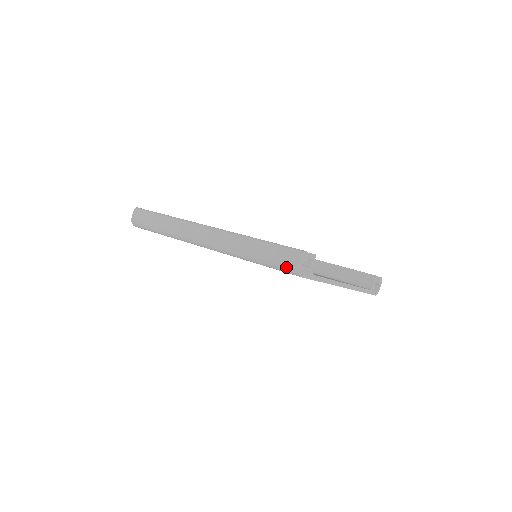
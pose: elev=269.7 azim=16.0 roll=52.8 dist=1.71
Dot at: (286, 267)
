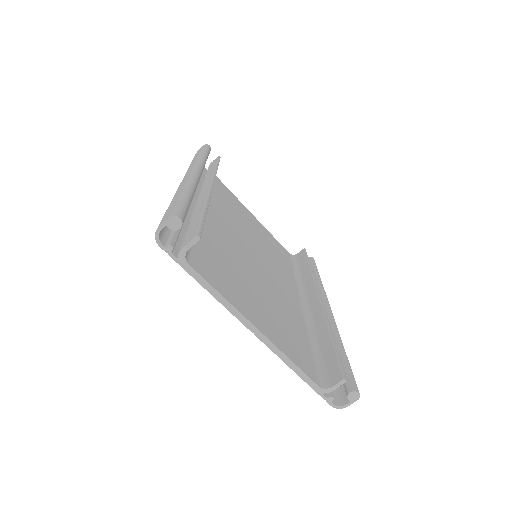
Dot at: occluded
